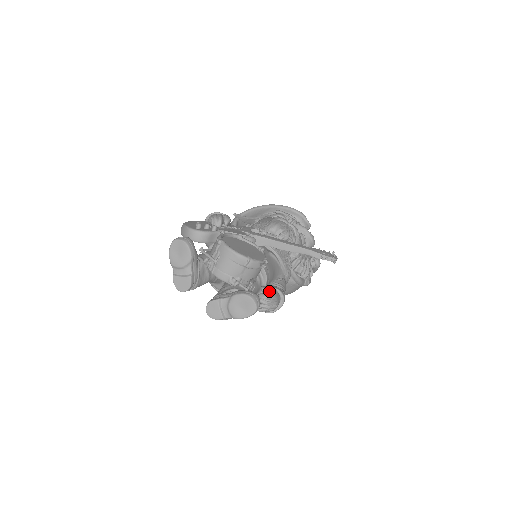
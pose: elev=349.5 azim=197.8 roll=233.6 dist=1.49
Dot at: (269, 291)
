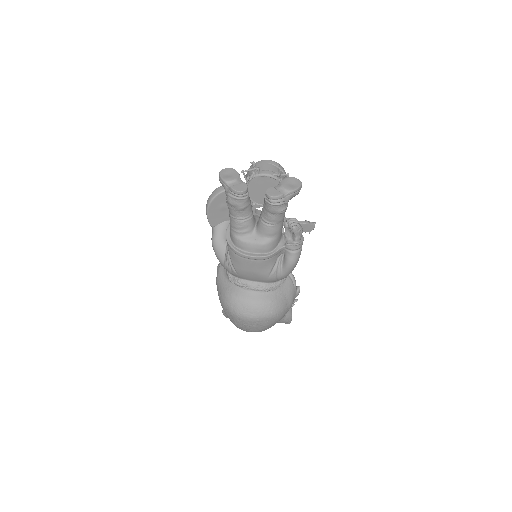
Dot at: occluded
